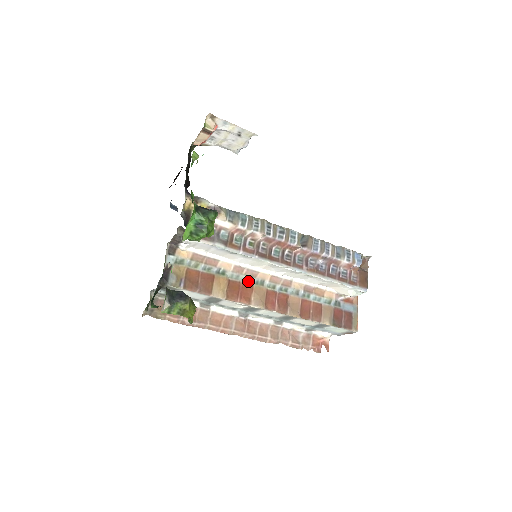
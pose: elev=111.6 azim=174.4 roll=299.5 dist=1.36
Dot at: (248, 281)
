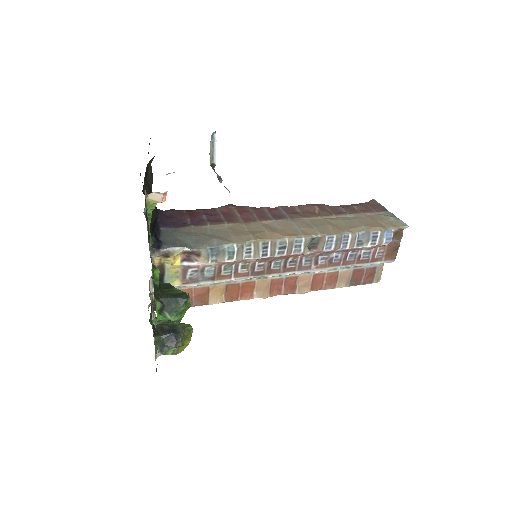
Dot at: (249, 279)
